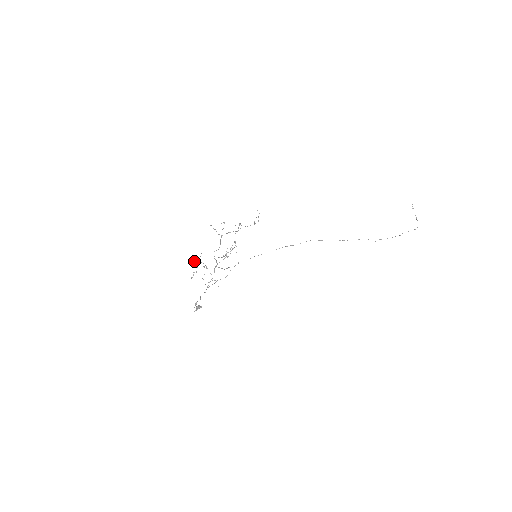
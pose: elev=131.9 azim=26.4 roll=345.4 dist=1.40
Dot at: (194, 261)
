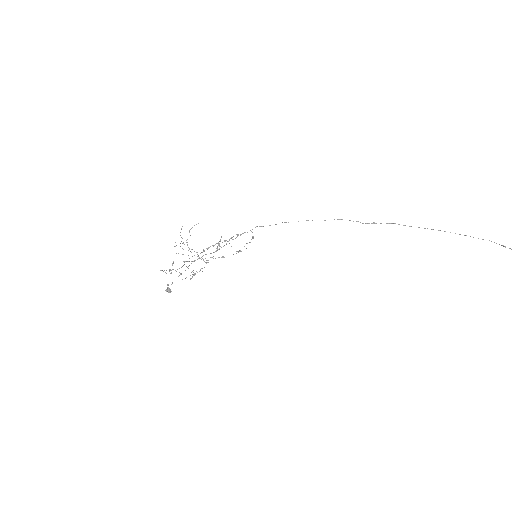
Dot at: occluded
